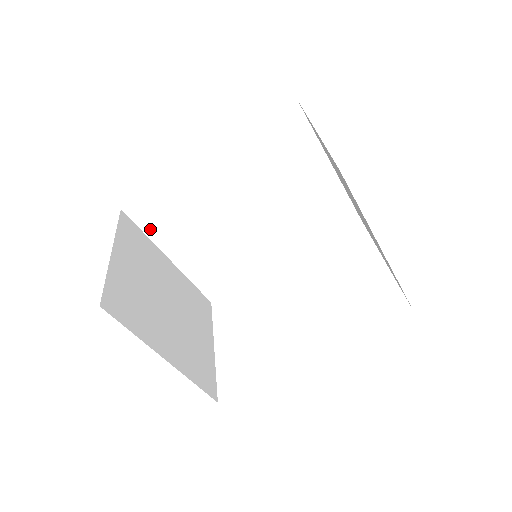
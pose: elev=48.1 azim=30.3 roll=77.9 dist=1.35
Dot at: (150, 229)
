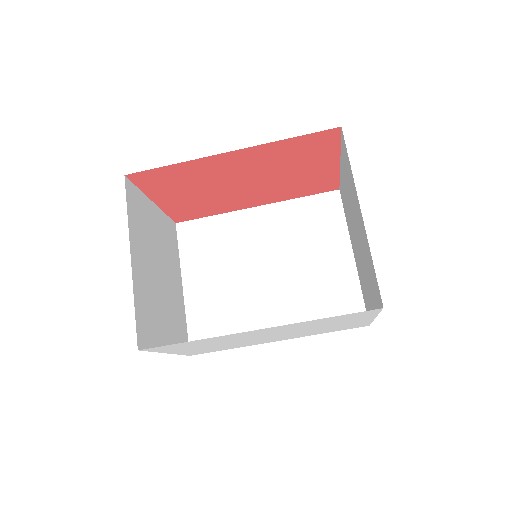
Dot at: (185, 249)
